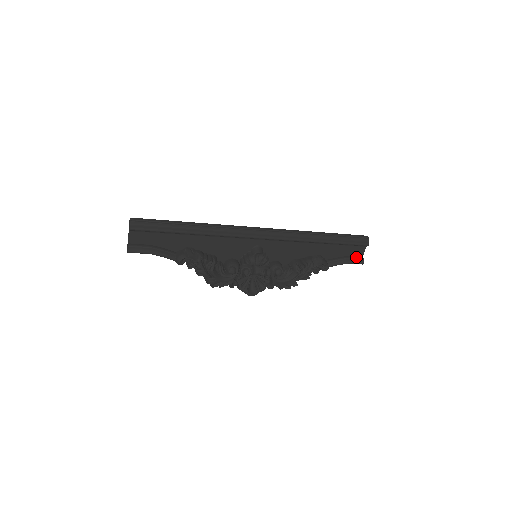
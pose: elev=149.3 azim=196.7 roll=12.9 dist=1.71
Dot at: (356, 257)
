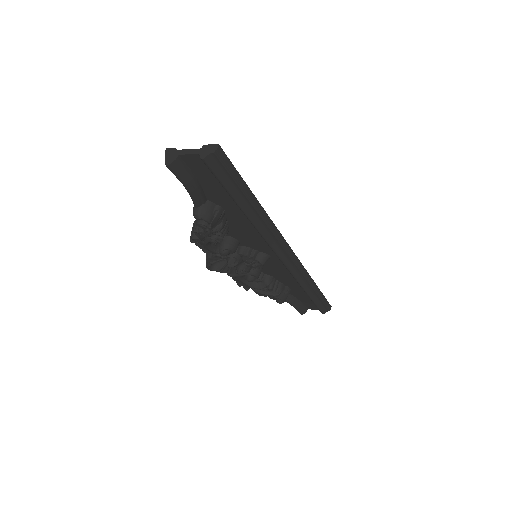
Dot at: (305, 308)
